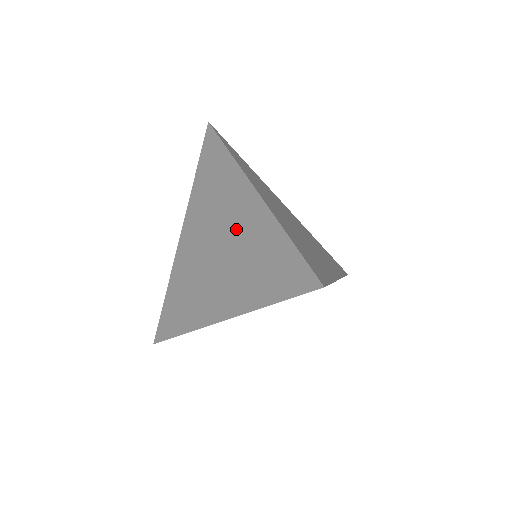
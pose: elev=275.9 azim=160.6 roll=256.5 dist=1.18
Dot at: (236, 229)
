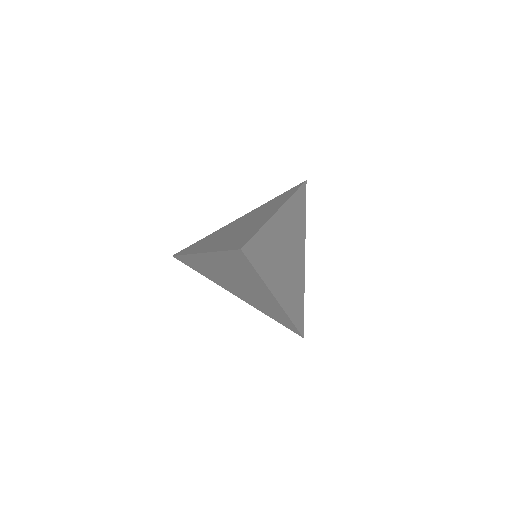
Dot at: (253, 221)
